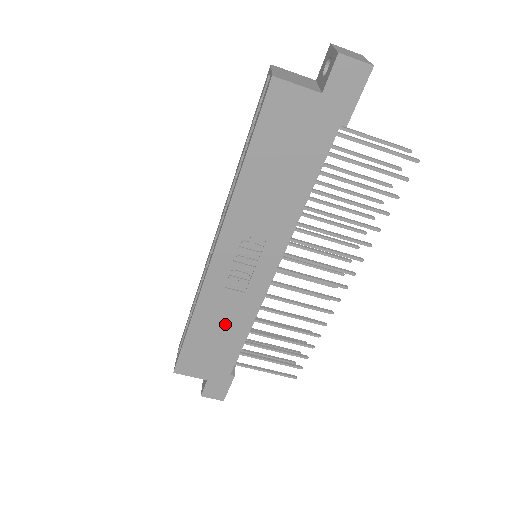
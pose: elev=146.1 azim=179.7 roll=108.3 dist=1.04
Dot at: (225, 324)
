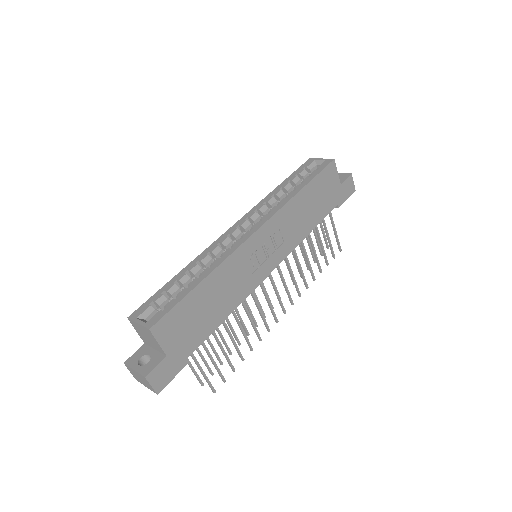
Dot at: (223, 296)
